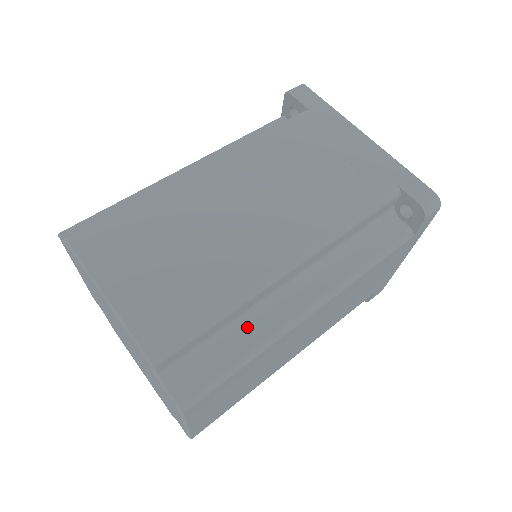
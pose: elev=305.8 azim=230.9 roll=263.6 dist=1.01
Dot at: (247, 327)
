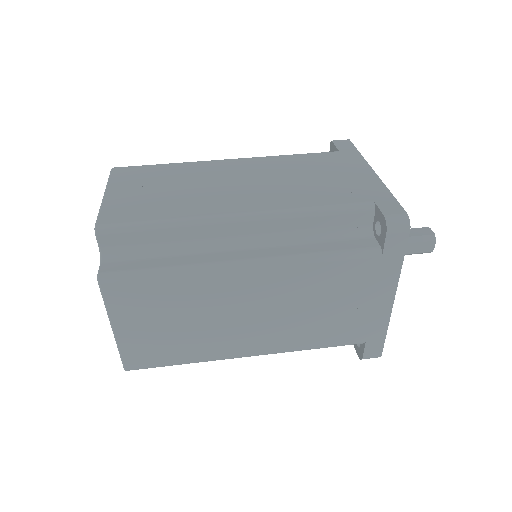
Dot at: (185, 254)
